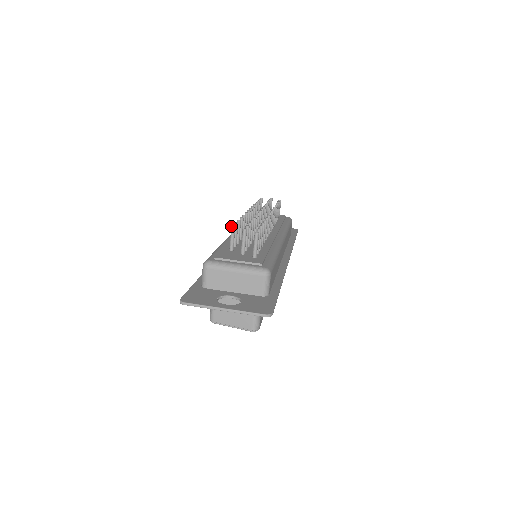
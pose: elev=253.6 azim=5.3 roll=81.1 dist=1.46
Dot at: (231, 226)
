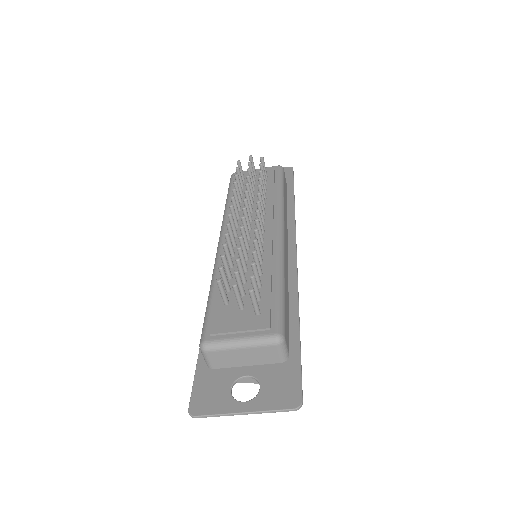
Dot at: (216, 281)
